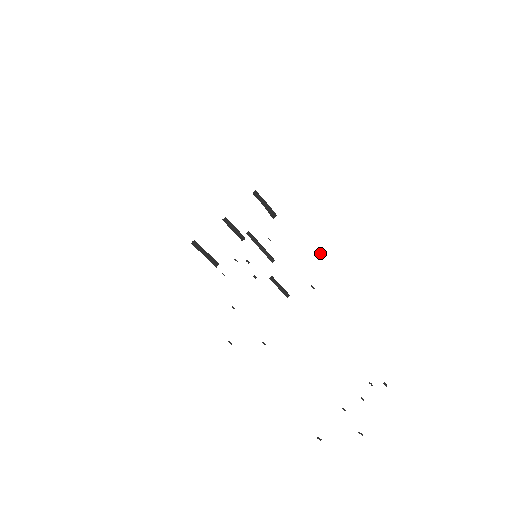
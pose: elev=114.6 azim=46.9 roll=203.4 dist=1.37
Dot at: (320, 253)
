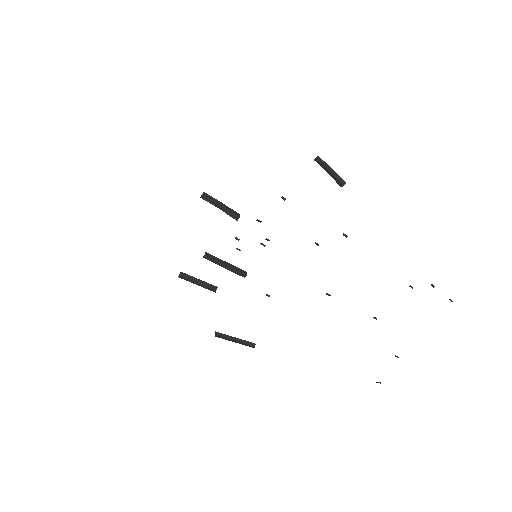
Dot at: (344, 235)
